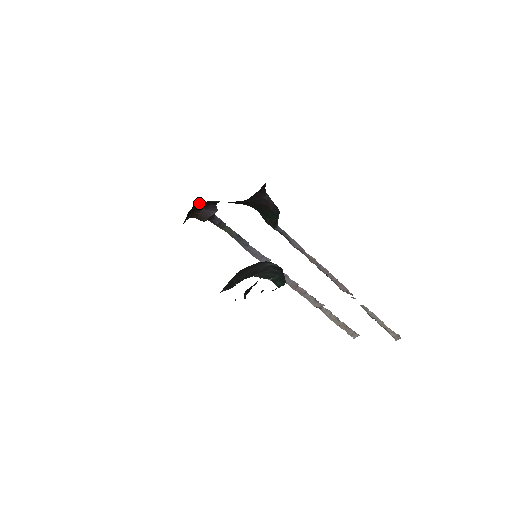
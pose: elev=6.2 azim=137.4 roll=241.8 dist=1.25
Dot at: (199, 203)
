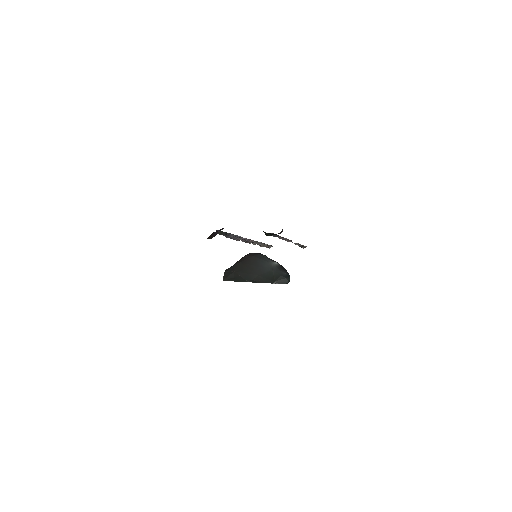
Dot at: occluded
